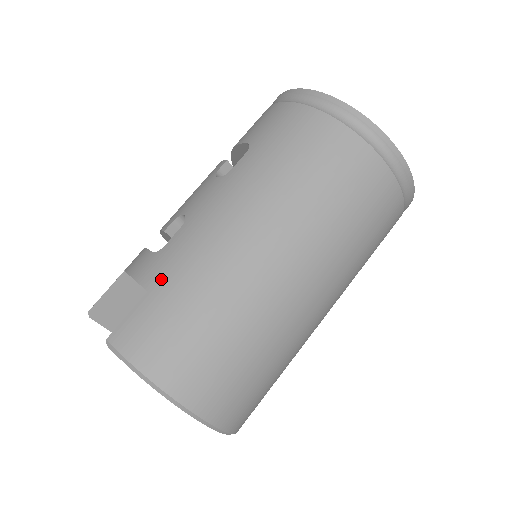
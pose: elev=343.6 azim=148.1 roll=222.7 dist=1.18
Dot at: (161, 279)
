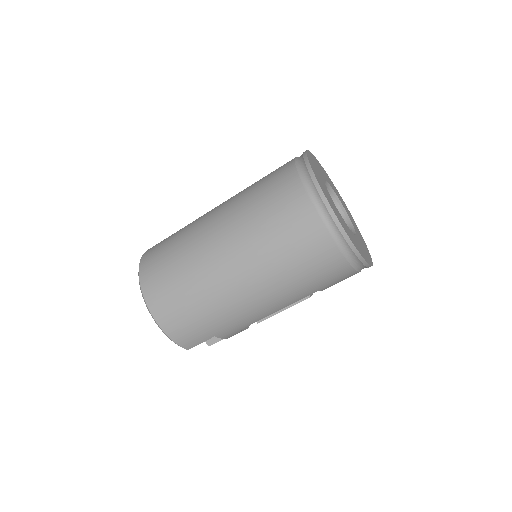
Dot at: occluded
